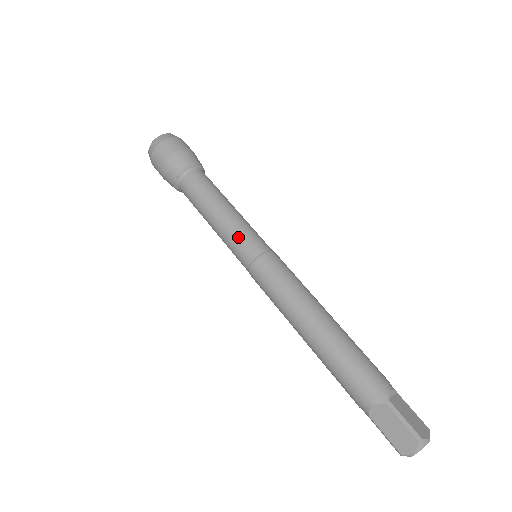
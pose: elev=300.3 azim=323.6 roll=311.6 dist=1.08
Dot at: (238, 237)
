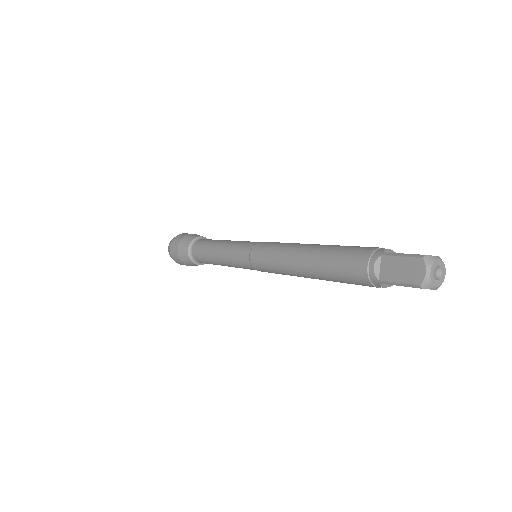
Dot at: occluded
